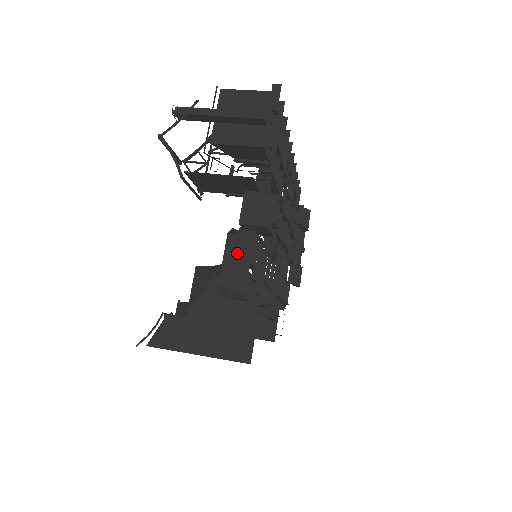
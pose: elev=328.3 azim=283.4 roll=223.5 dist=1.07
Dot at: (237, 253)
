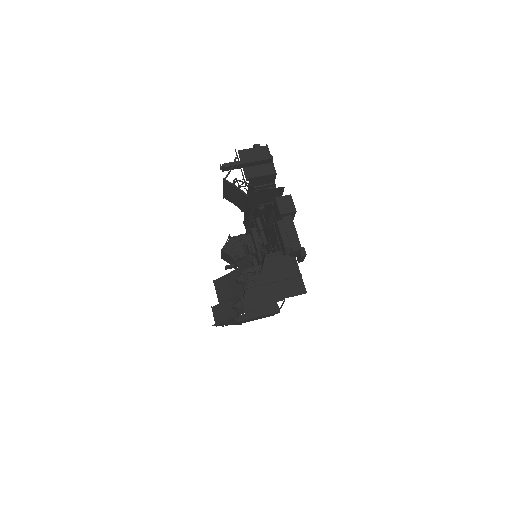
Dot at: (287, 228)
